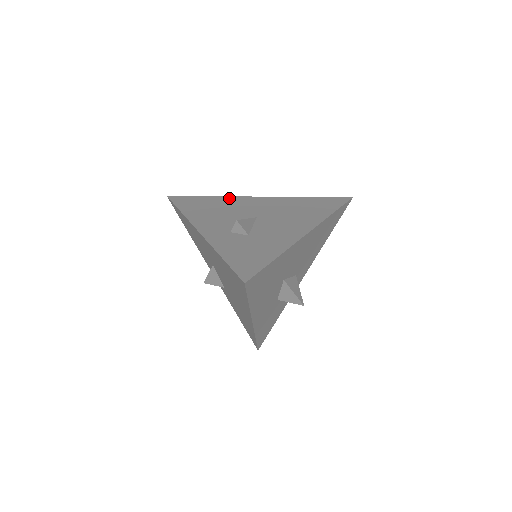
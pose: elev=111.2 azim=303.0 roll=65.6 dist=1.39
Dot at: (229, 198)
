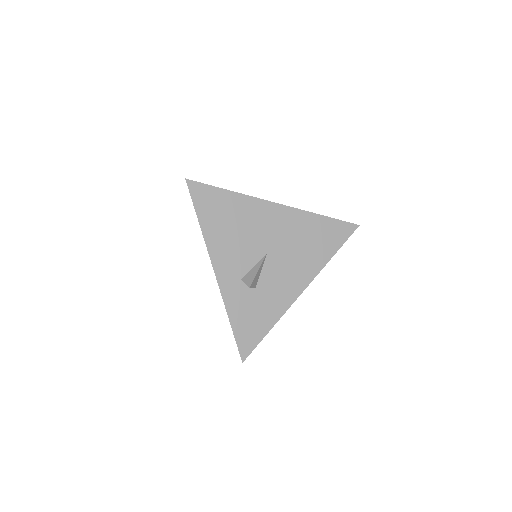
Dot at: (248, 201)
